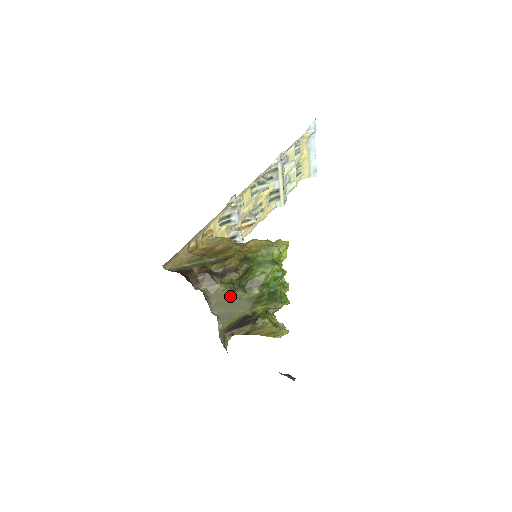
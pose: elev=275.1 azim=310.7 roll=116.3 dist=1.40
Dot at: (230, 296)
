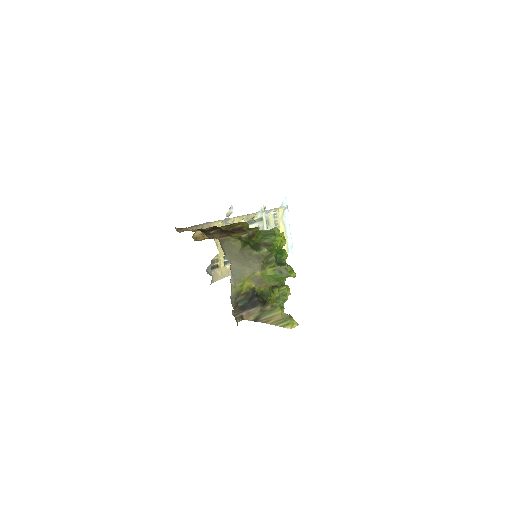
Dot at: (241, 249)
